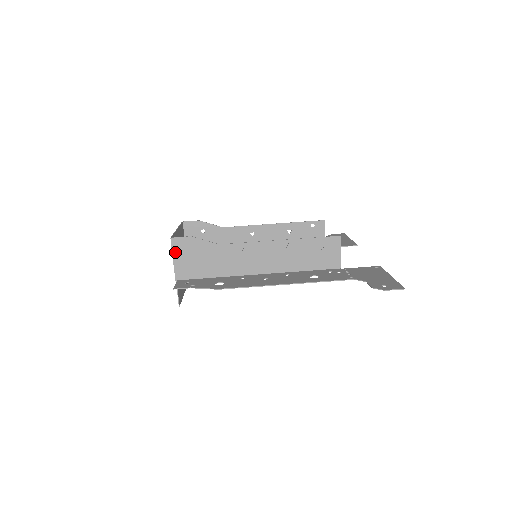
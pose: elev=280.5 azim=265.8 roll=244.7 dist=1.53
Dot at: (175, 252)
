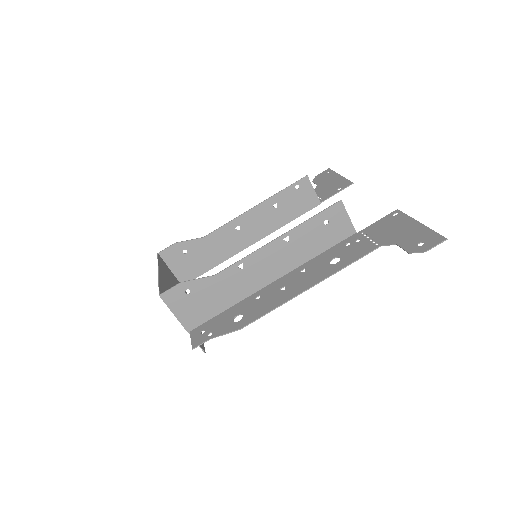
Dot at: (172, 306)
